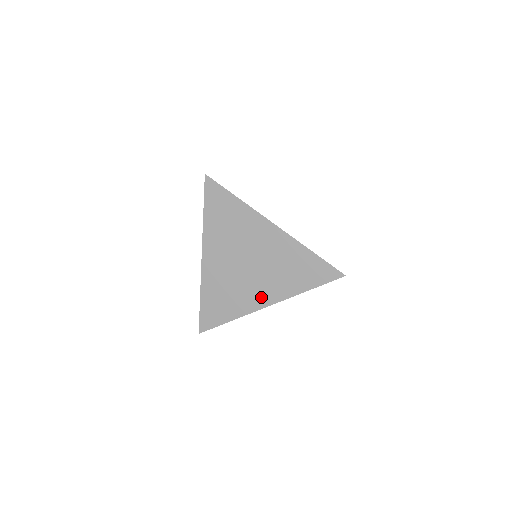
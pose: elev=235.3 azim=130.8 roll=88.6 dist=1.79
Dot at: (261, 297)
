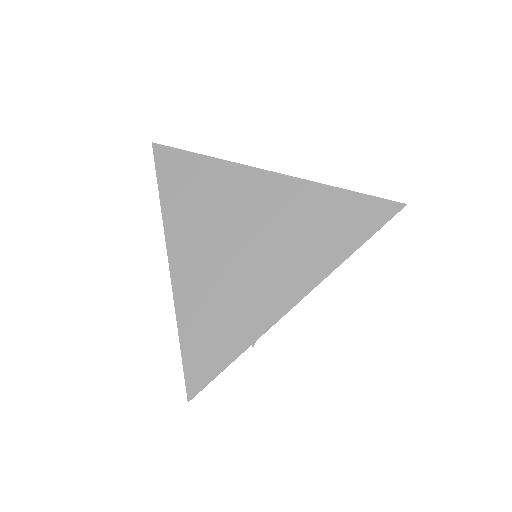
Dot at: (280, 292)
